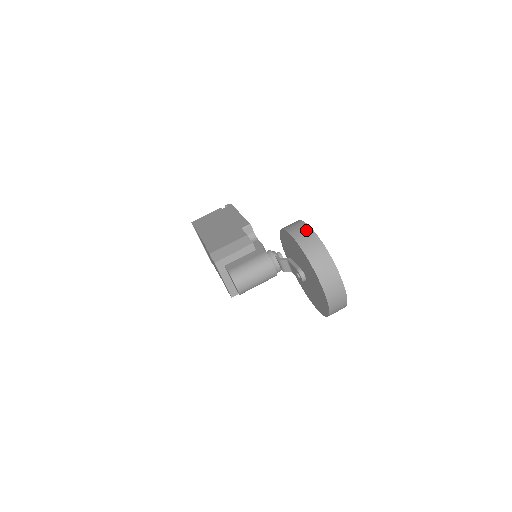
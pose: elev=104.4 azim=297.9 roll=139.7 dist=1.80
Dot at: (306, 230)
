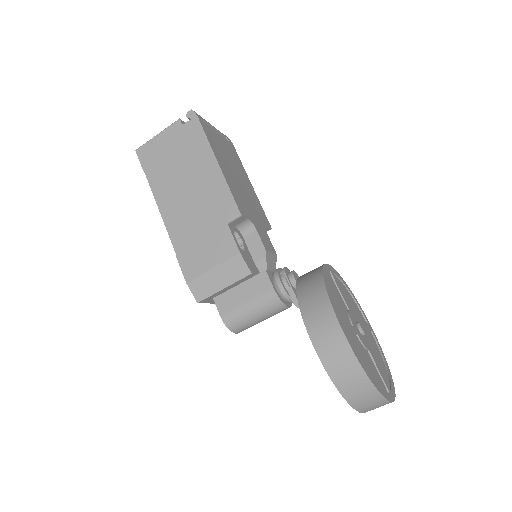
Dot at: (345, 356)
